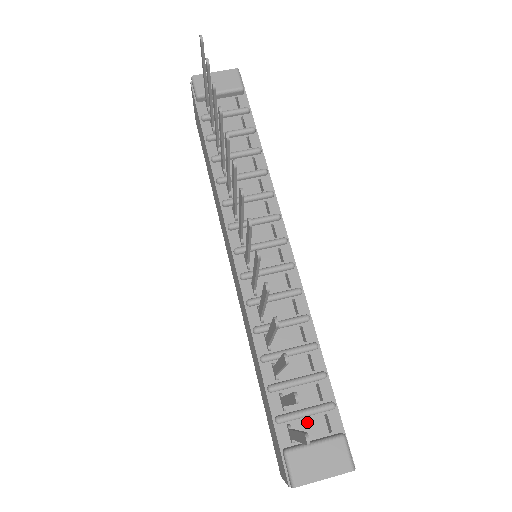
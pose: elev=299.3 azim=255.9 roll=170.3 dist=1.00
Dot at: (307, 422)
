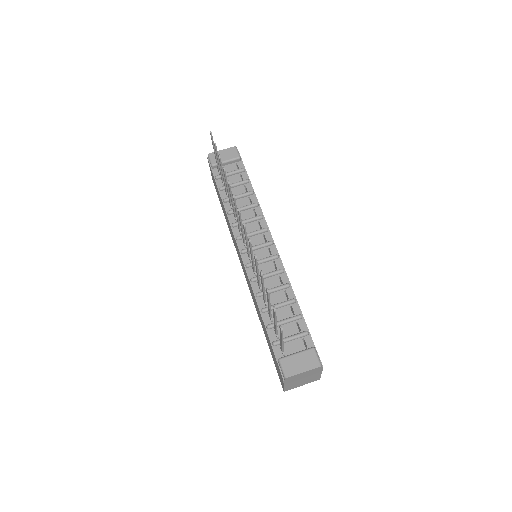
Dot at: (292, 344)
